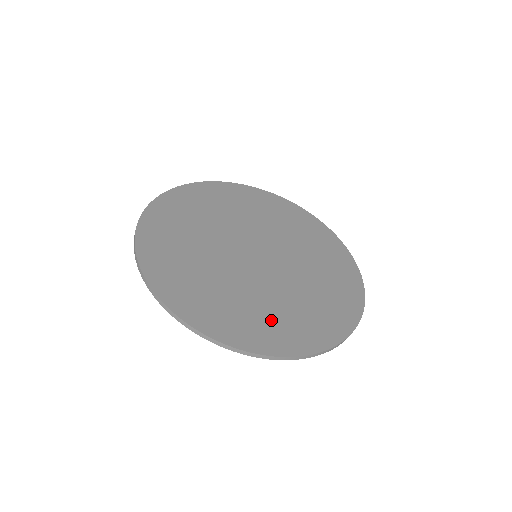
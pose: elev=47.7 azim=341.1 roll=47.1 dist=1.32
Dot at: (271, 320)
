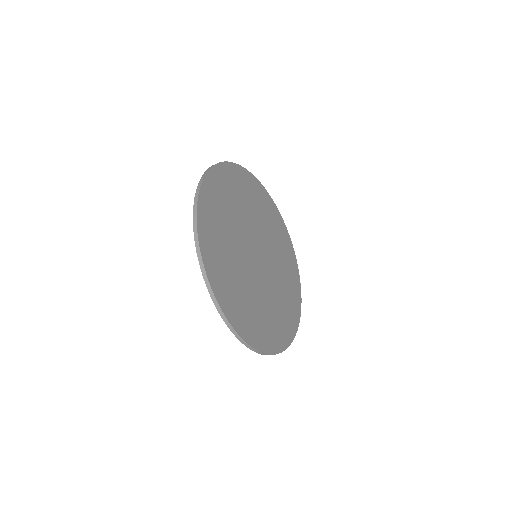
Dot at: (267, 322)
